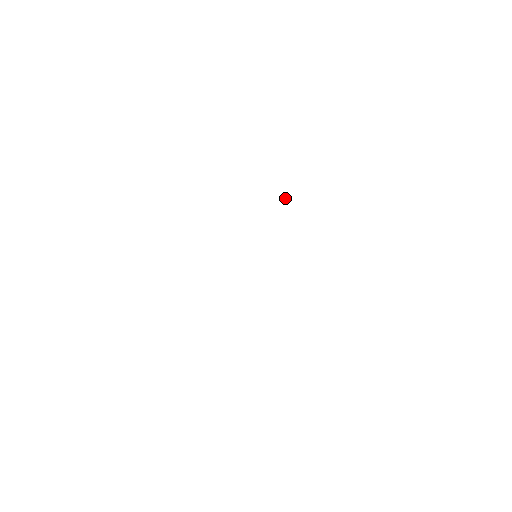
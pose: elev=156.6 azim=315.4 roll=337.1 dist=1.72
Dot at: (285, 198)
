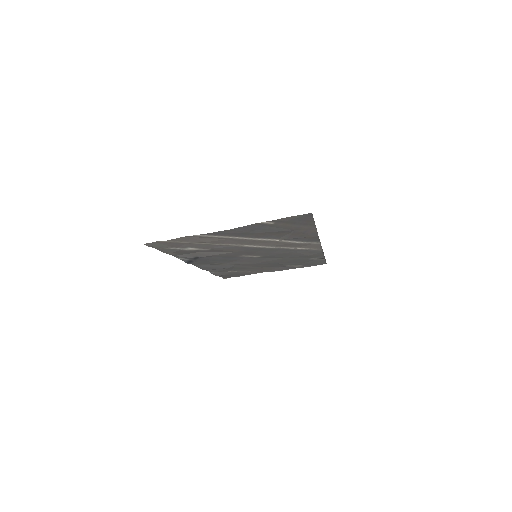
Dot at: (224, 278)
